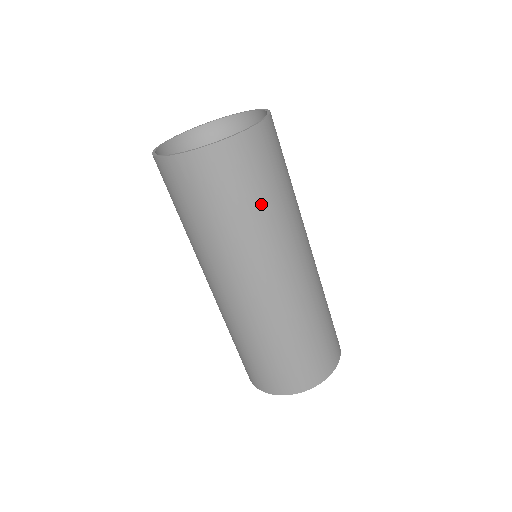
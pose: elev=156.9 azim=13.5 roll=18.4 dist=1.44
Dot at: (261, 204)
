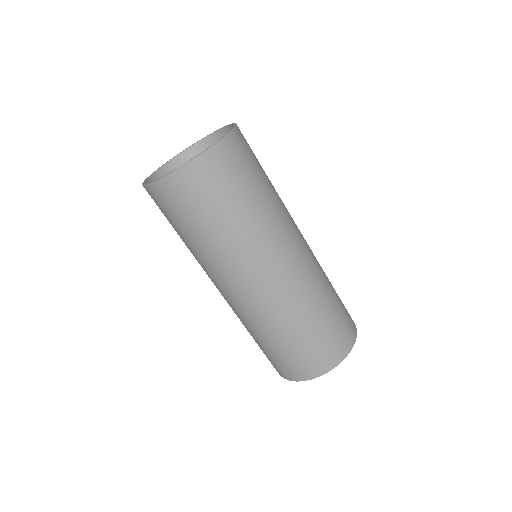
Dot at: (206, 229)
